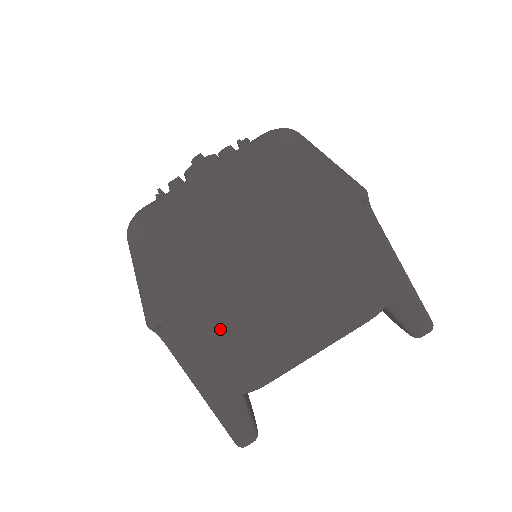
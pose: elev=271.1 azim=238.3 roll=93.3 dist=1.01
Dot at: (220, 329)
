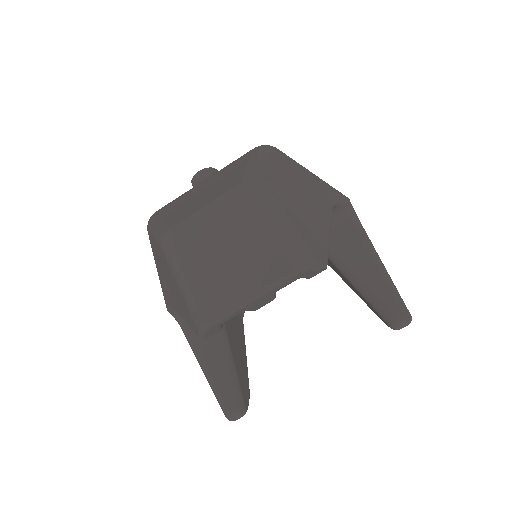
Dot at: (182, 277)
